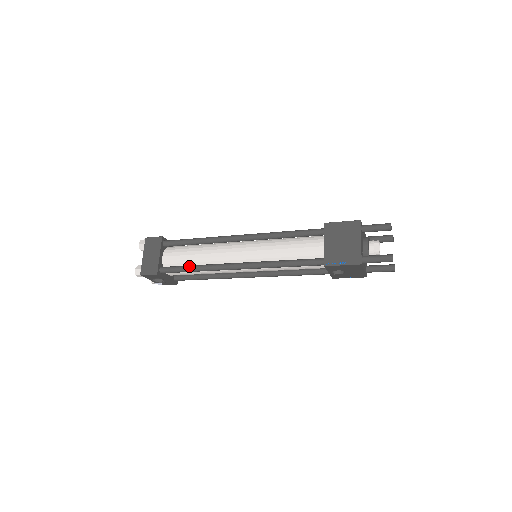
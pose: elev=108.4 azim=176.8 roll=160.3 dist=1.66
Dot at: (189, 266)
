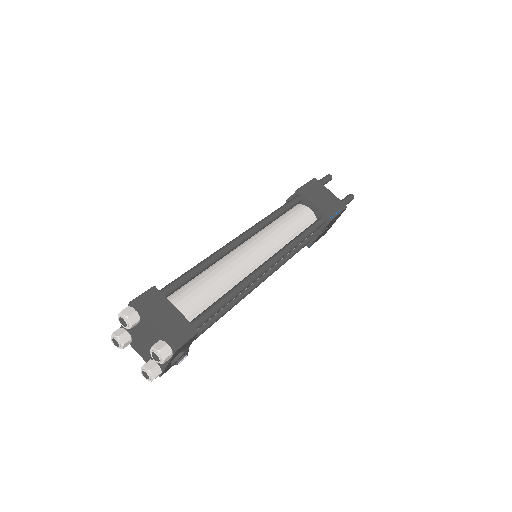
Dot at: (223, 297)
